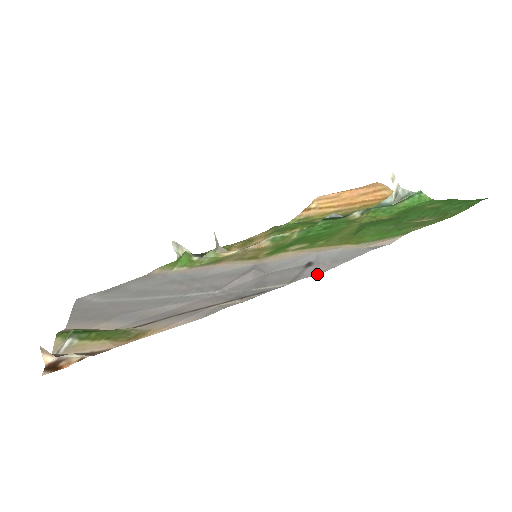
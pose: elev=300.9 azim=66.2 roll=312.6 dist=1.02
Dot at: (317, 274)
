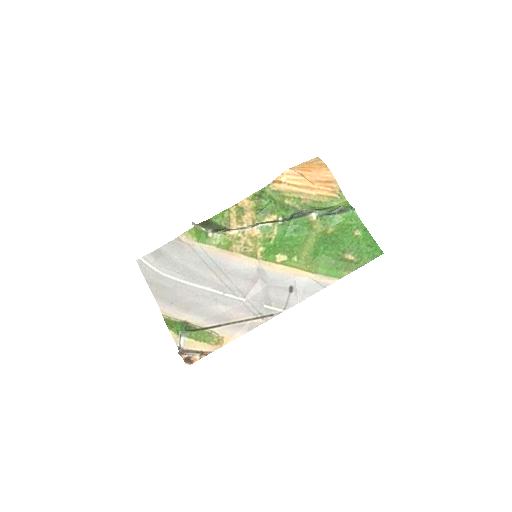
Dot at: occluded
